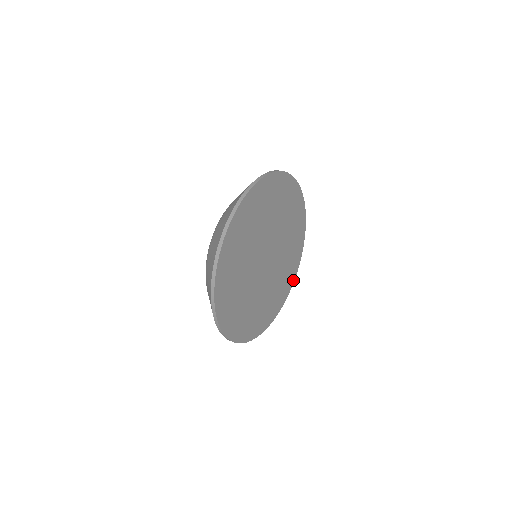
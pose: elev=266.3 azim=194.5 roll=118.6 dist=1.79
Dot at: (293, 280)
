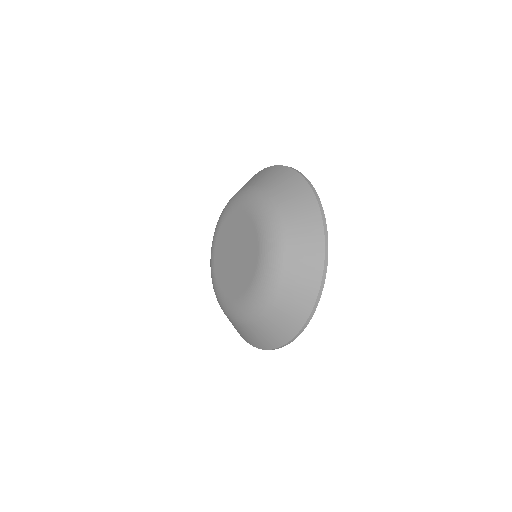
Dot at: occluded
